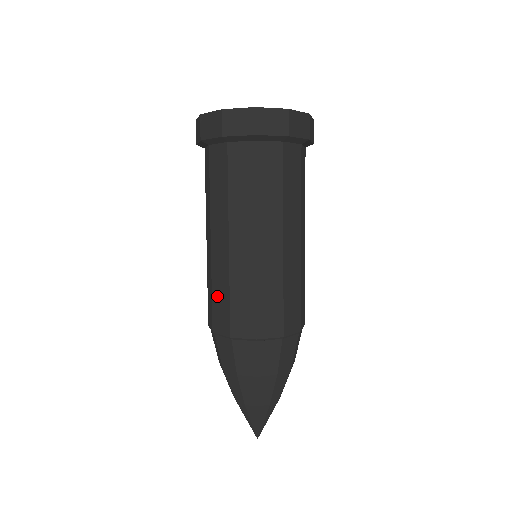
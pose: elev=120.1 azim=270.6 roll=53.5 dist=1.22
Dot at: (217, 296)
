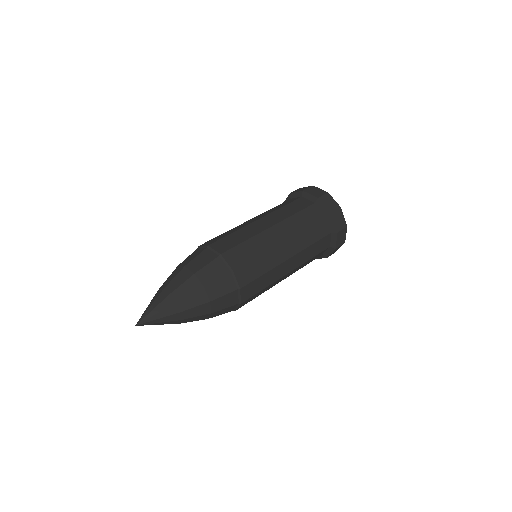
Dot at: (223, 235)
